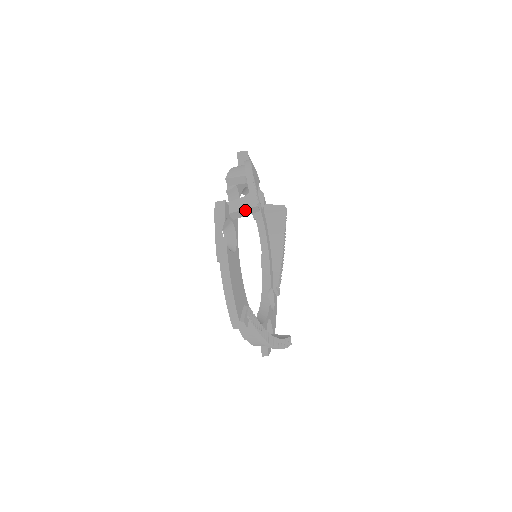
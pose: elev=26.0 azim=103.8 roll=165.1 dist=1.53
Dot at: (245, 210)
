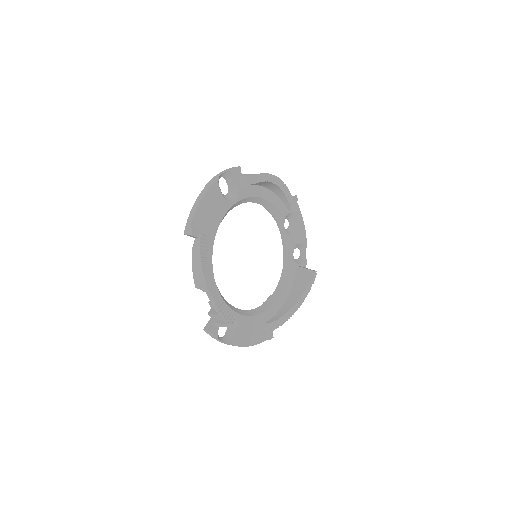
Dot at: (225, 325)
